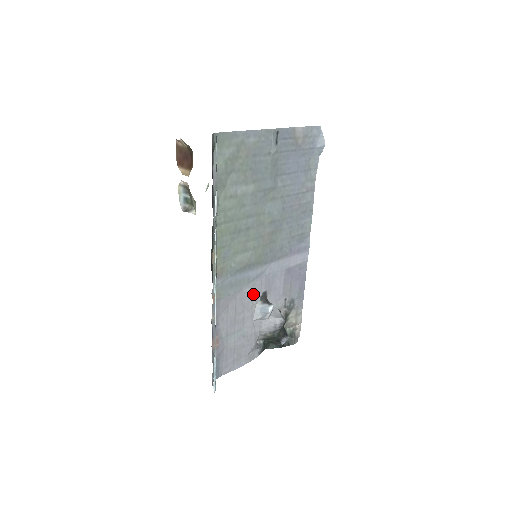
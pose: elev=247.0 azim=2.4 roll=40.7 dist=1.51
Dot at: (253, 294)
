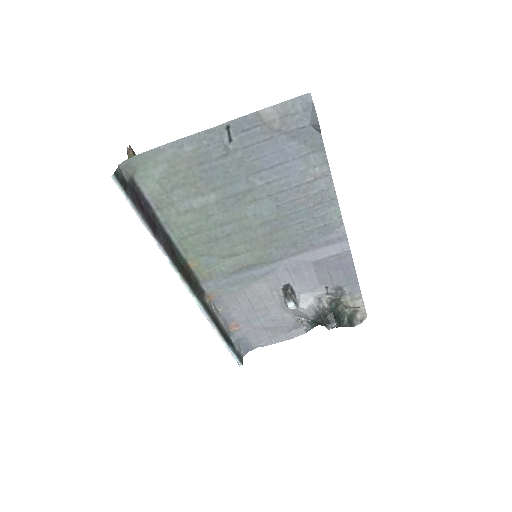
Dot at: (269, 287)
